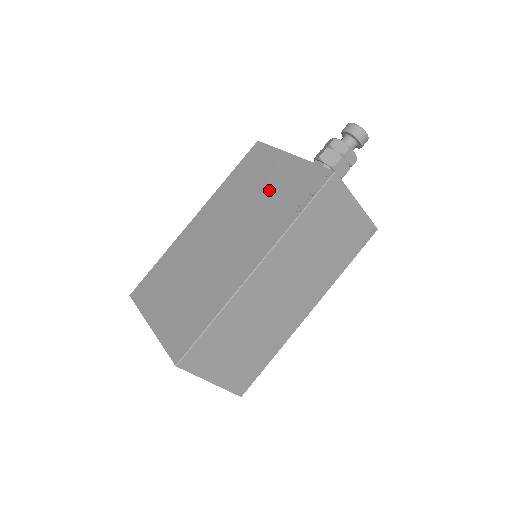
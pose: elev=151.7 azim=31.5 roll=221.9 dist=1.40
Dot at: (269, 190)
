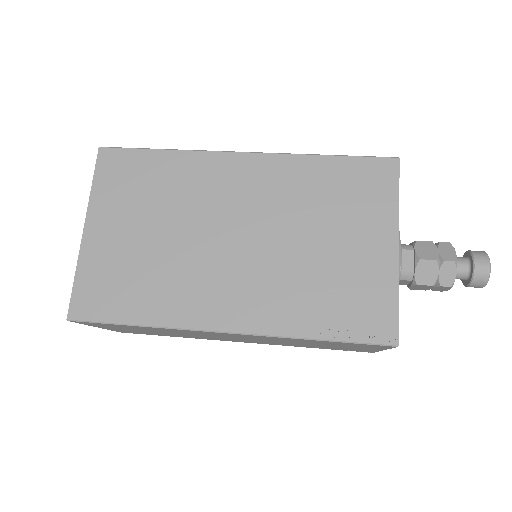
Dot at: (333, 255)
